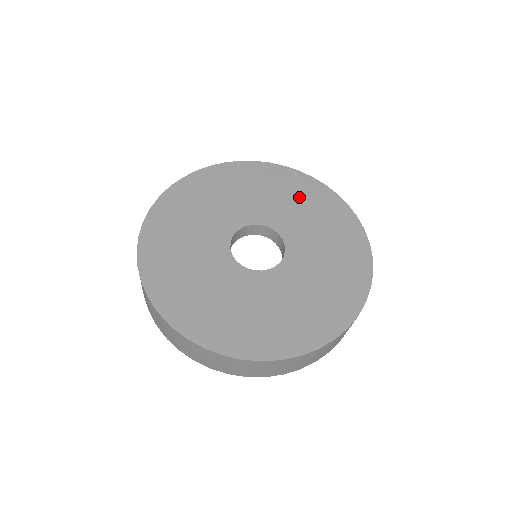
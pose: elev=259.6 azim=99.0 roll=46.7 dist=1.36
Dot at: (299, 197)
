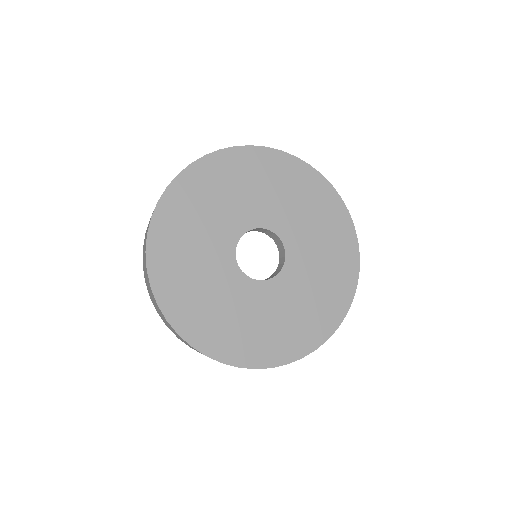
Dot at: (332, 257)
